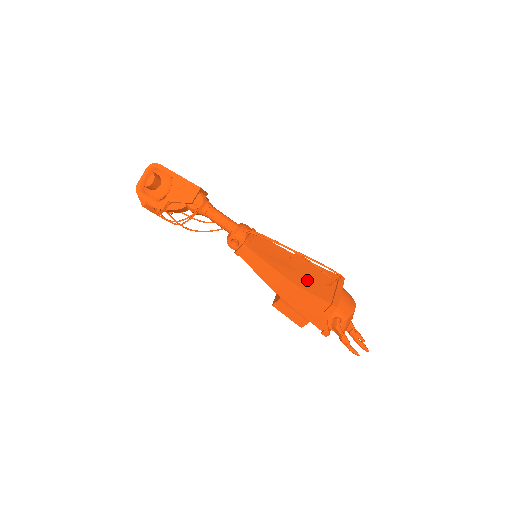
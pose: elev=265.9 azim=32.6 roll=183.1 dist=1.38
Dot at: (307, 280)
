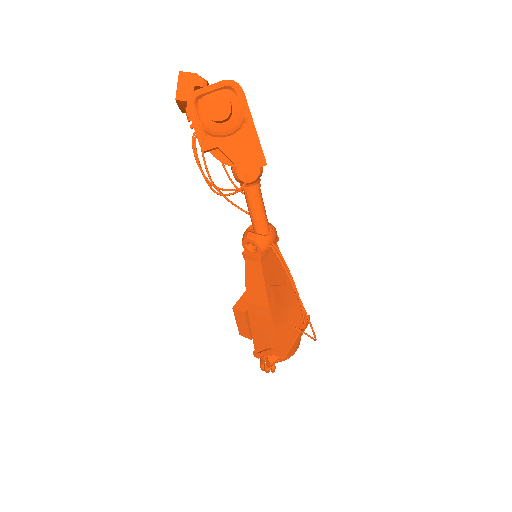
Dot at: (284, 316)
